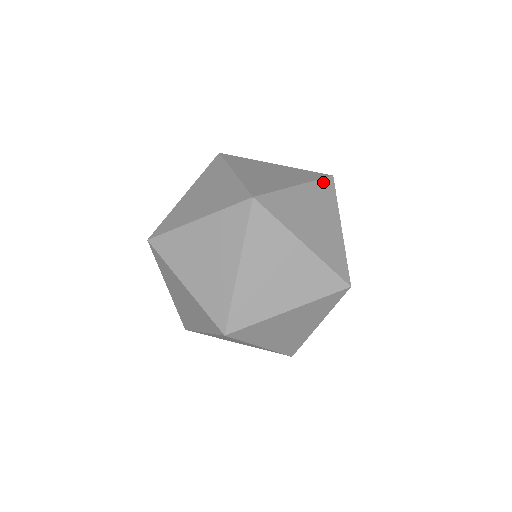
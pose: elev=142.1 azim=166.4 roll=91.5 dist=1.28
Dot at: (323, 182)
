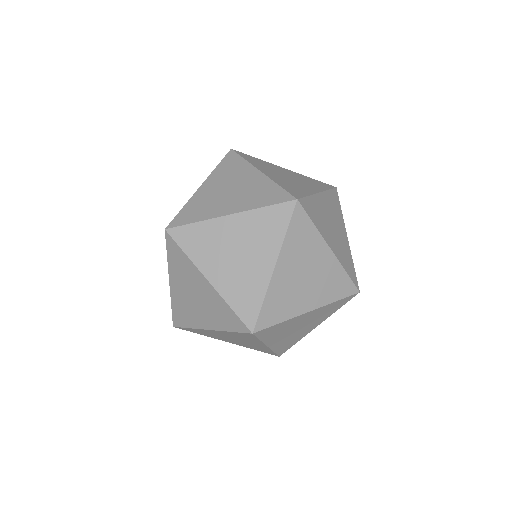
Dot at: (319, 182)
